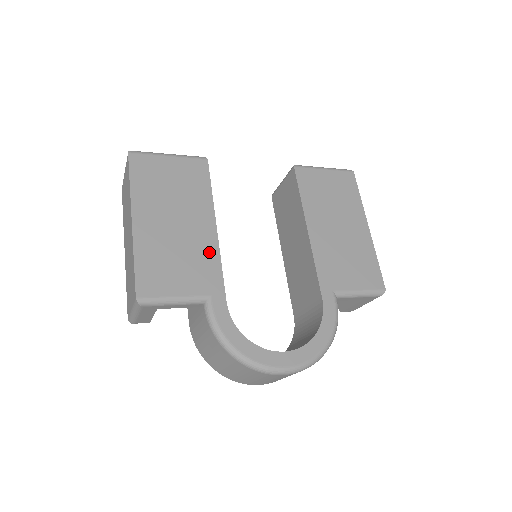
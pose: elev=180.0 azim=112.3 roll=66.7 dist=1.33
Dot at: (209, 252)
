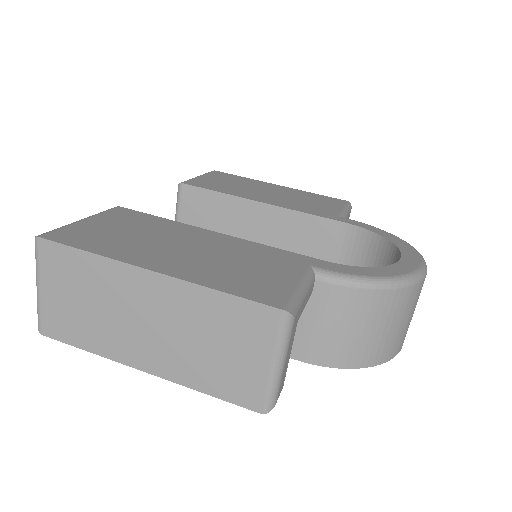
Dot at: (248, 246)
